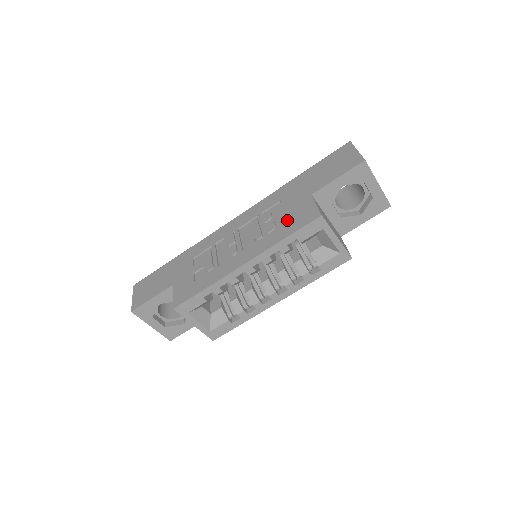
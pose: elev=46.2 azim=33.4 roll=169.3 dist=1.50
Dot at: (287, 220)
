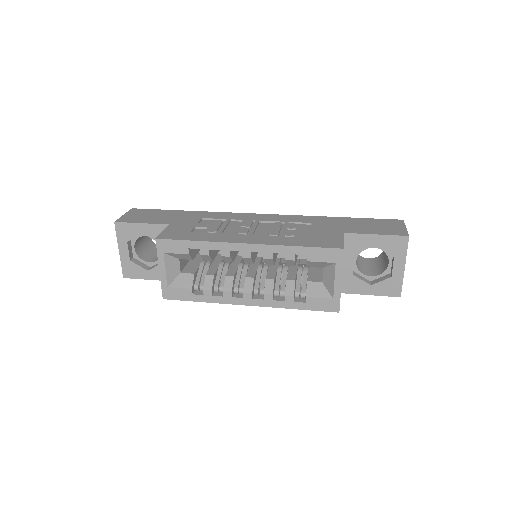
Dot at: (309, 237)
